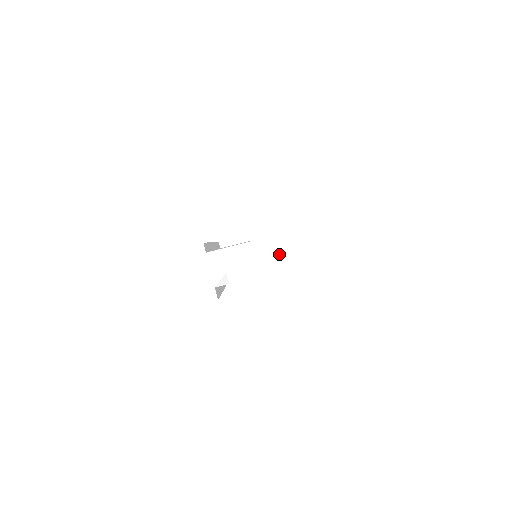
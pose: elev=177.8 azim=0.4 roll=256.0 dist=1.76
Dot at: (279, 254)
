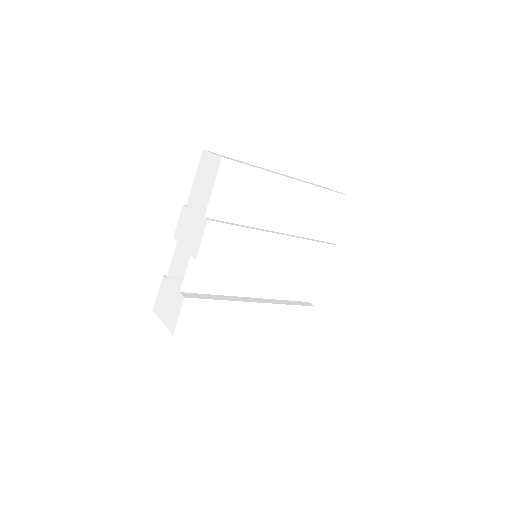
Dot at: (191, 225)
